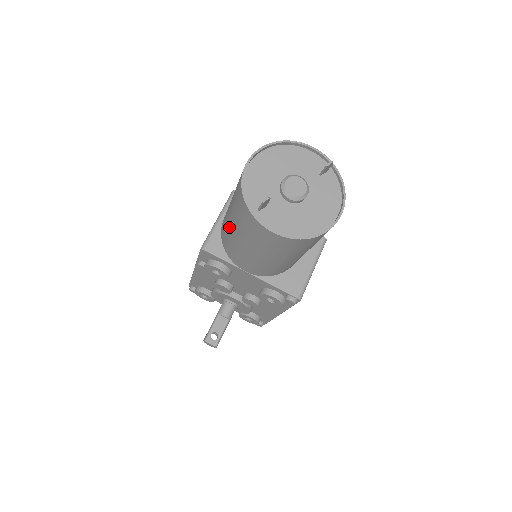
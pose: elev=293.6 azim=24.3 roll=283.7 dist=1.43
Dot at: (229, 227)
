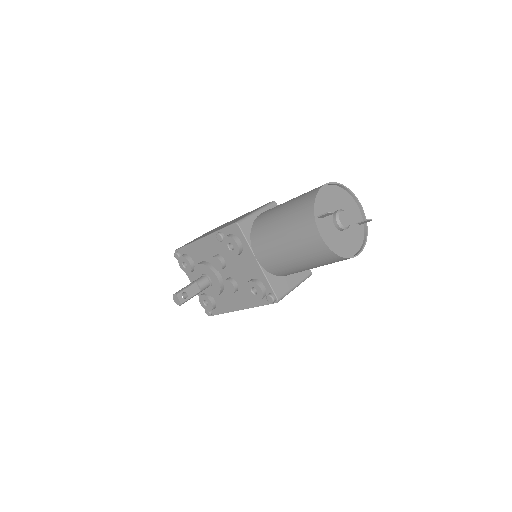
Dot at: (274, 219)
